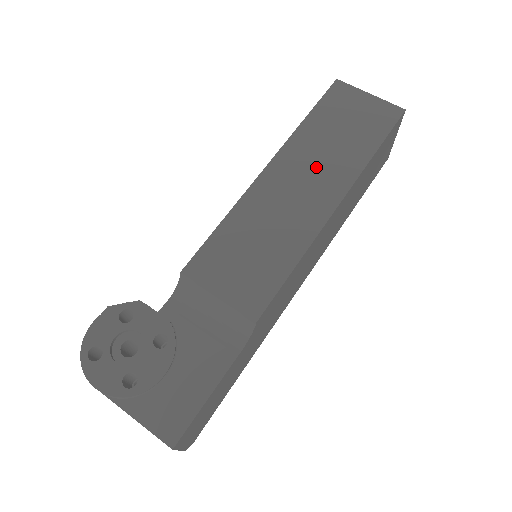
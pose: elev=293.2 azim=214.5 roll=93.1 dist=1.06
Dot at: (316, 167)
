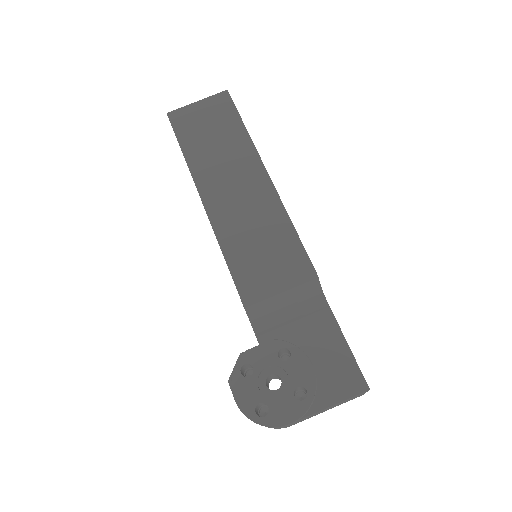
Dot at: (228, 169)
